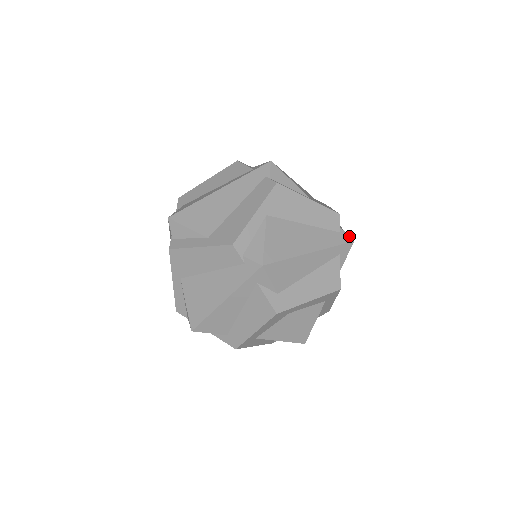
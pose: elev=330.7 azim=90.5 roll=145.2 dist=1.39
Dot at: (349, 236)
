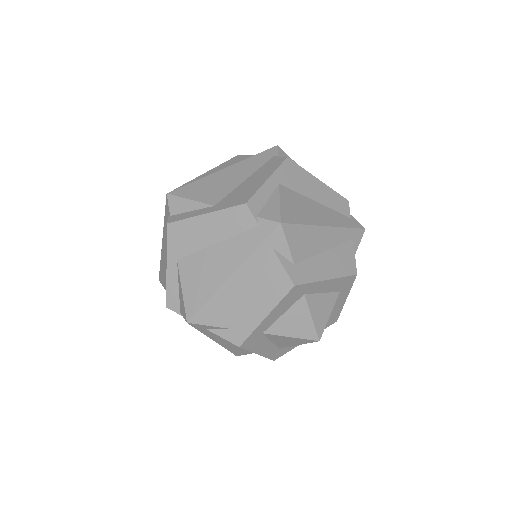
Dot at: occluded
